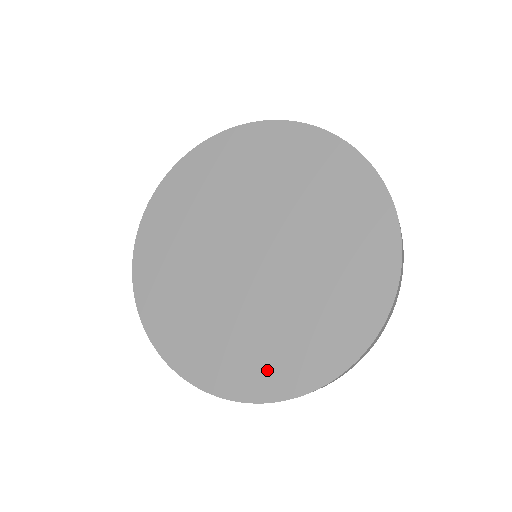
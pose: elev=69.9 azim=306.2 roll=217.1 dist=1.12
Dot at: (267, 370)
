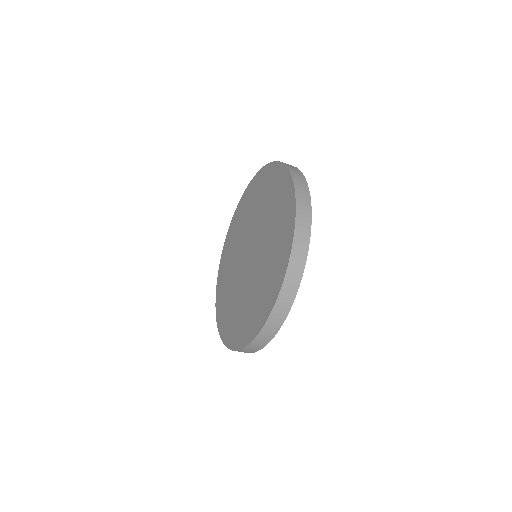
Dot at: (269, 289)
